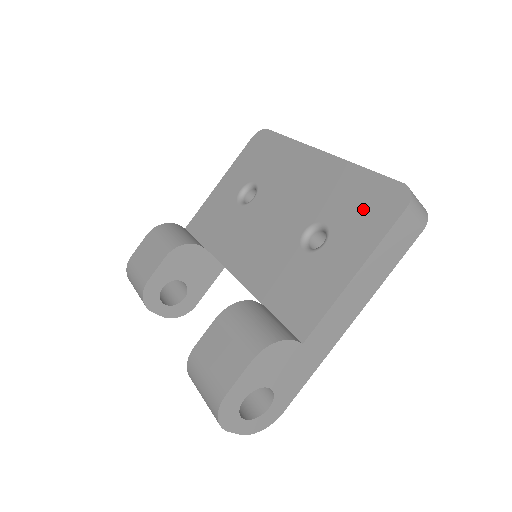
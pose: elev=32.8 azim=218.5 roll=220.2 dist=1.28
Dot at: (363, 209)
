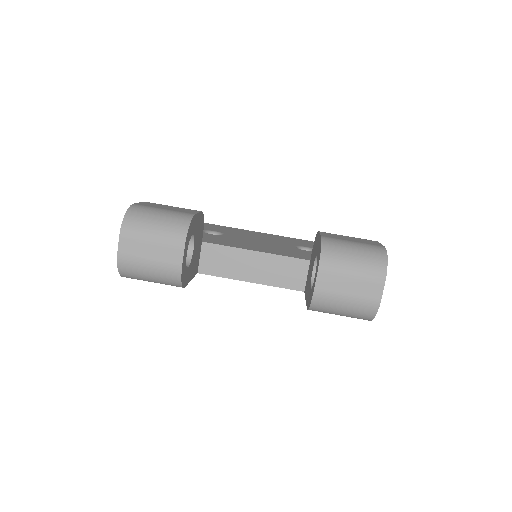
Dot at: occluded
